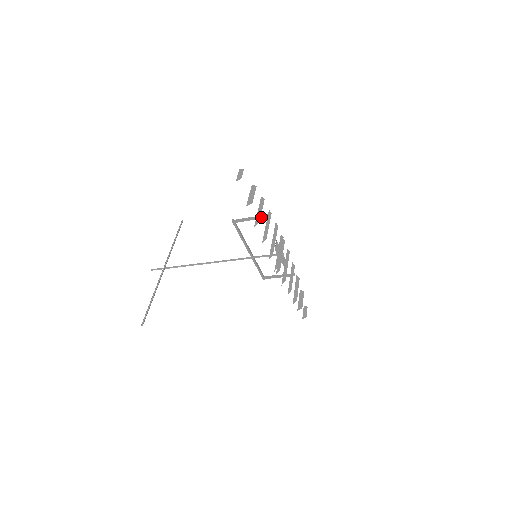
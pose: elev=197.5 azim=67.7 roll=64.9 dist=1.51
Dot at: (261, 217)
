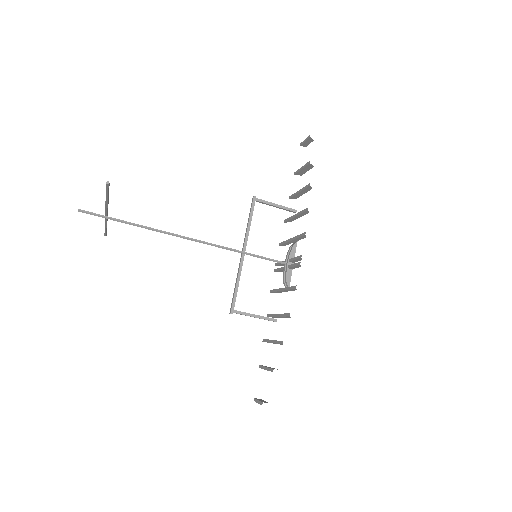
Dot at: (289, 208)
